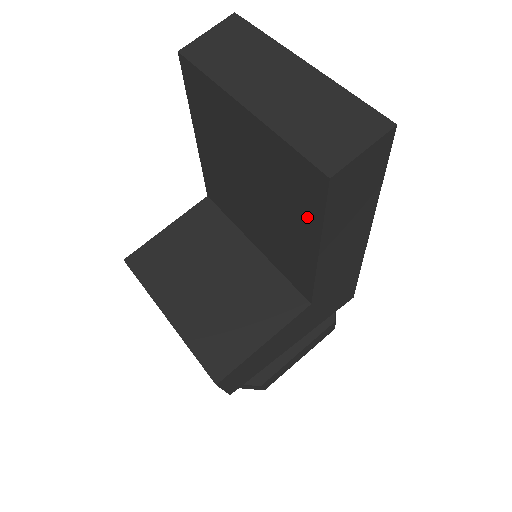
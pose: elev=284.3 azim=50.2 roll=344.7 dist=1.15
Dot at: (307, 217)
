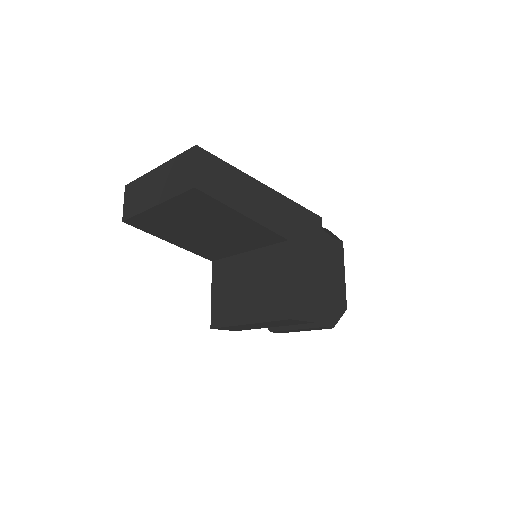
Dot at: (220, 210)
